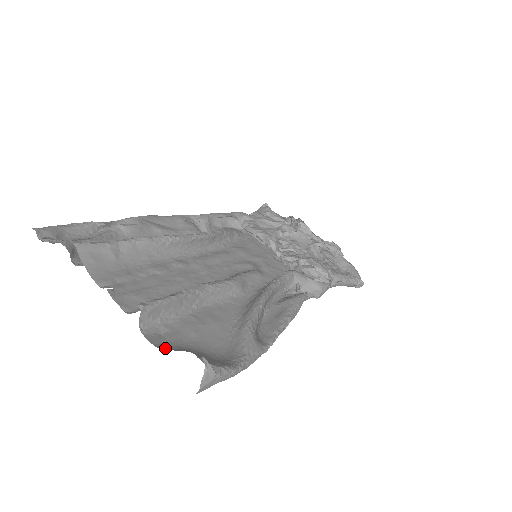
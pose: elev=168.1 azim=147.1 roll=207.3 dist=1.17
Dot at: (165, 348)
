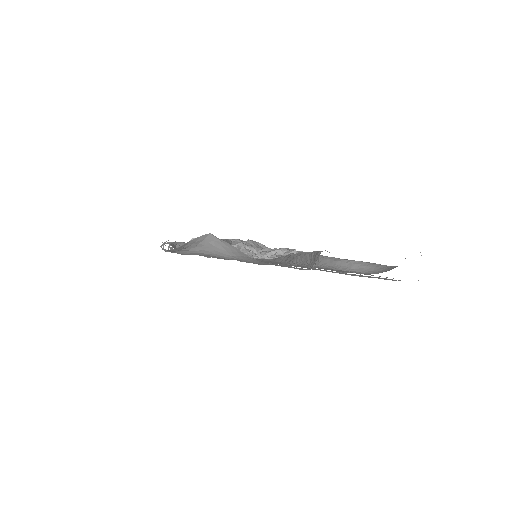
Dot at: occluded
